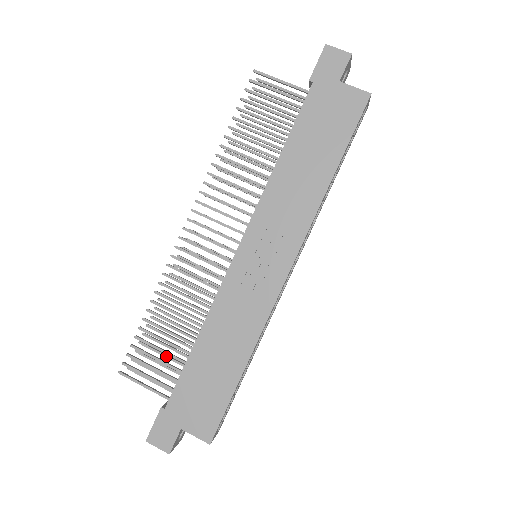
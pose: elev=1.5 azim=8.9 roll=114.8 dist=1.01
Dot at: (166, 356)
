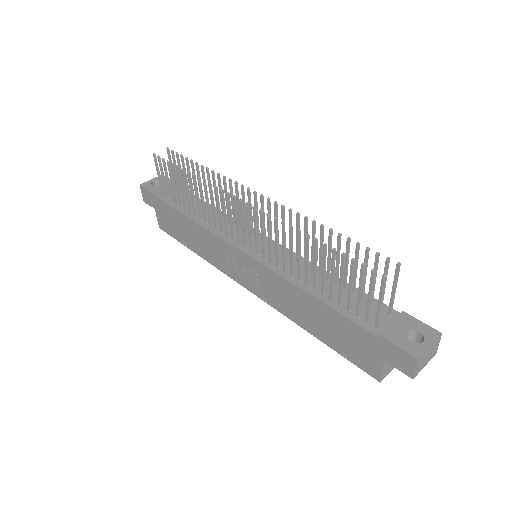
Dot at: occluded
